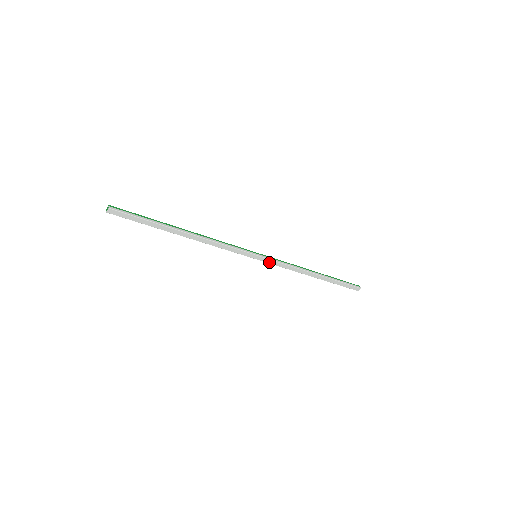
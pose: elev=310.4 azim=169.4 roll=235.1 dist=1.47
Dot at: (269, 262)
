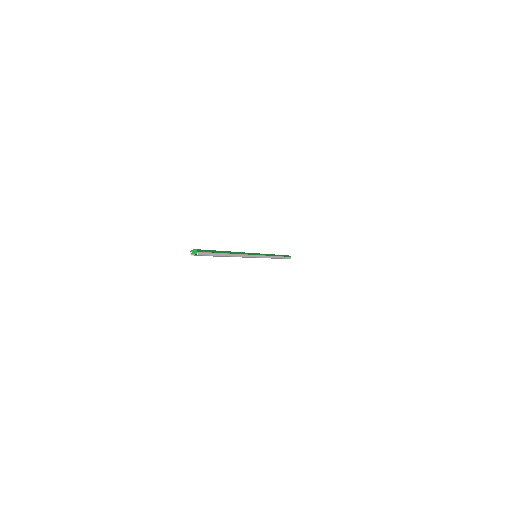
Dot at: occluded
